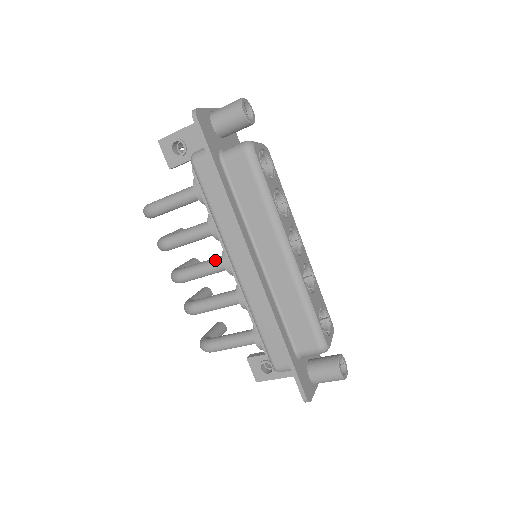
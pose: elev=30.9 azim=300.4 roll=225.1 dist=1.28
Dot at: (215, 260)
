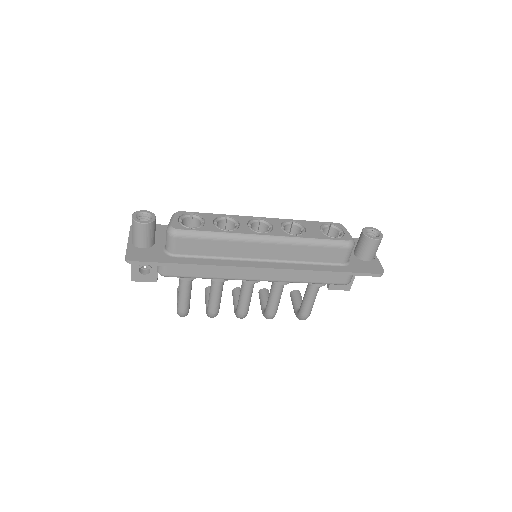
Dot at: (243, 286)
